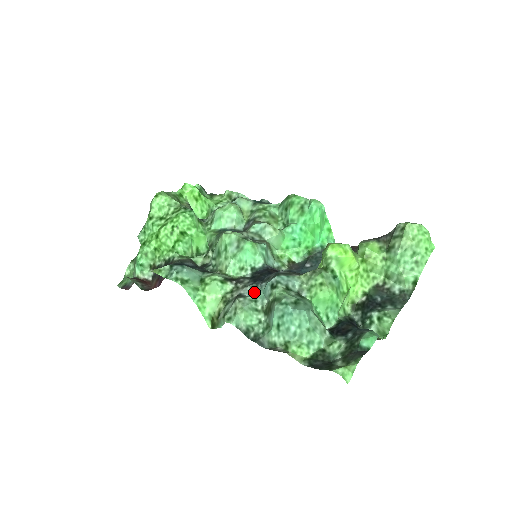
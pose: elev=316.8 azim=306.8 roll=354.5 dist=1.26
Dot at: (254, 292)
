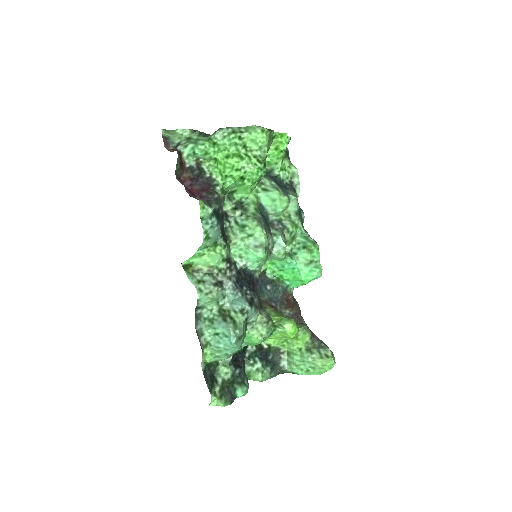
Dot at: (230, 291)
